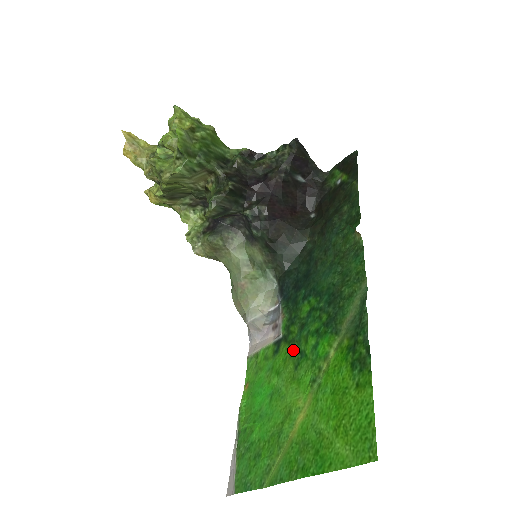
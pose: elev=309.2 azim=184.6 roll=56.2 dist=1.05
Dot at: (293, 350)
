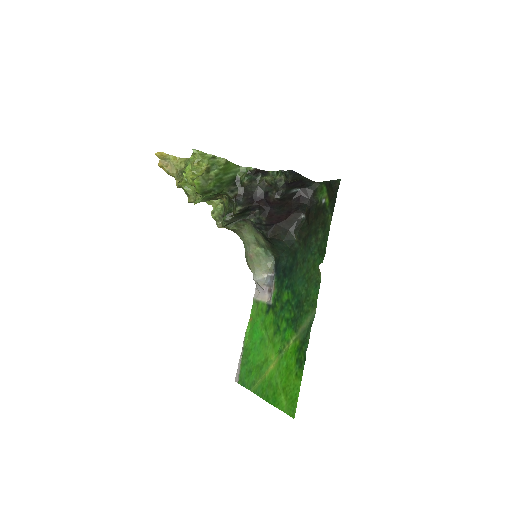
Dot at: (275, 321)
